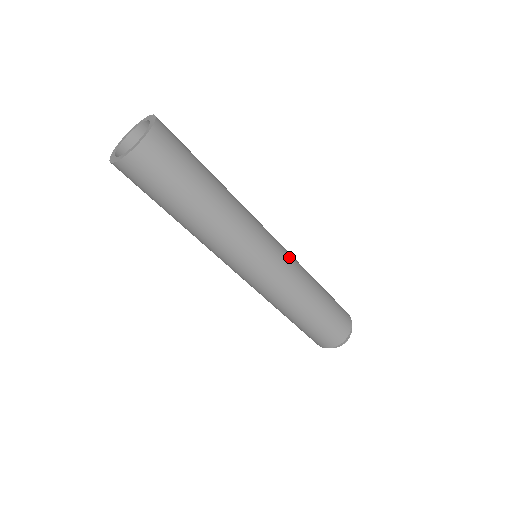
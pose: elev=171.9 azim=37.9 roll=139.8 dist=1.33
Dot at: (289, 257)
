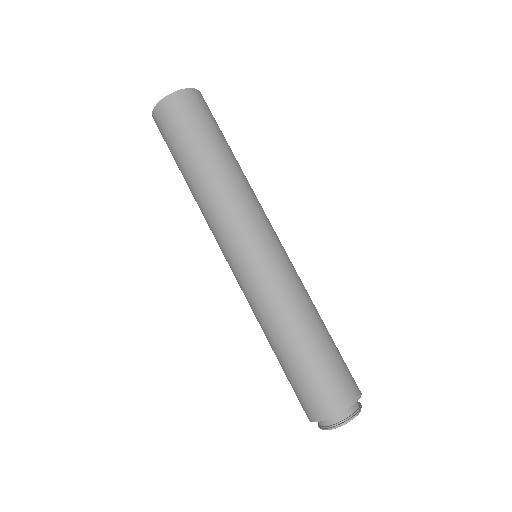
Dot at: (282, 266)
